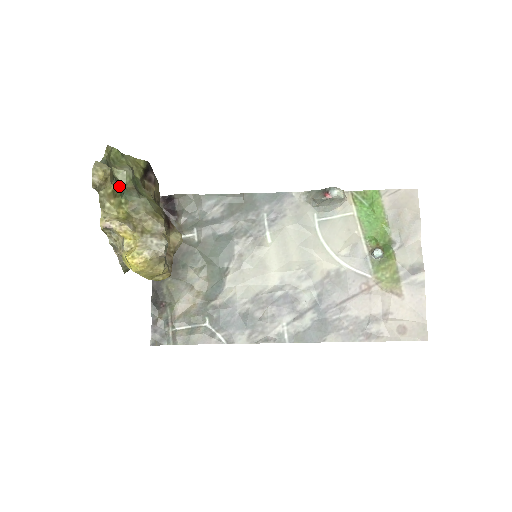
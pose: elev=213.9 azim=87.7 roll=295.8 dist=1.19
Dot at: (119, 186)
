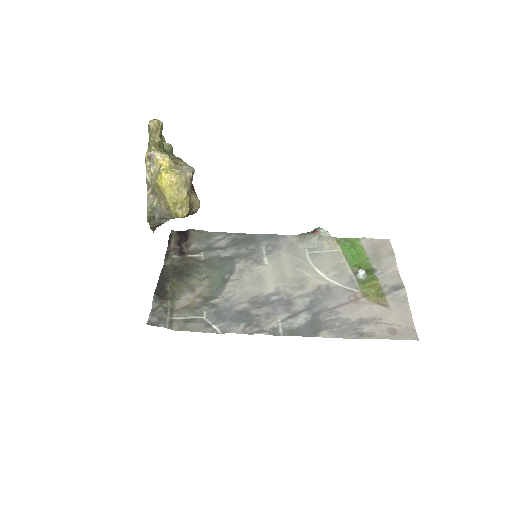
Dot at: (163, 145)
